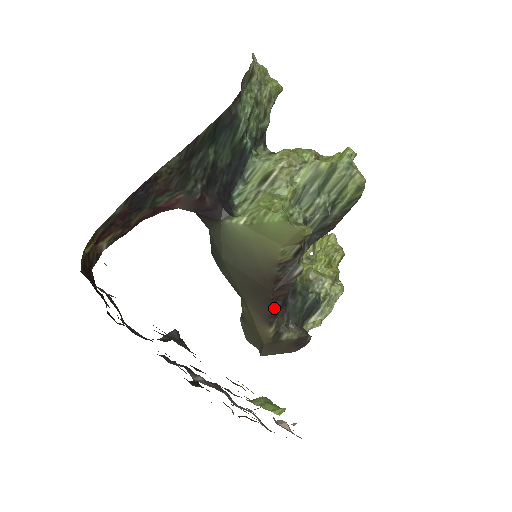
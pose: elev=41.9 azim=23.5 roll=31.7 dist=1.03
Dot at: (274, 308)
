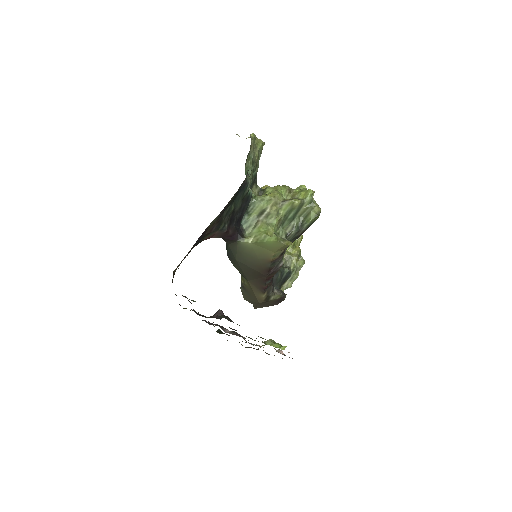
Dot at: (267, 284)
